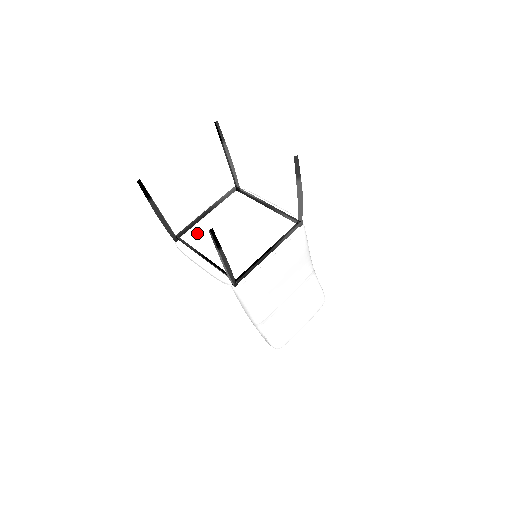
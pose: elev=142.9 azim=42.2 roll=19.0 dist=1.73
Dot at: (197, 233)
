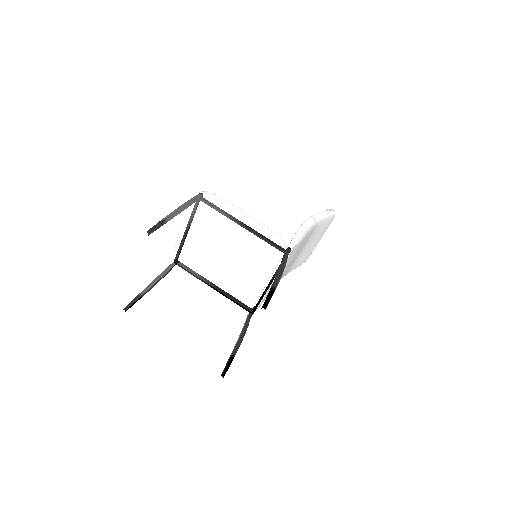
Dot at: (191, 256)
